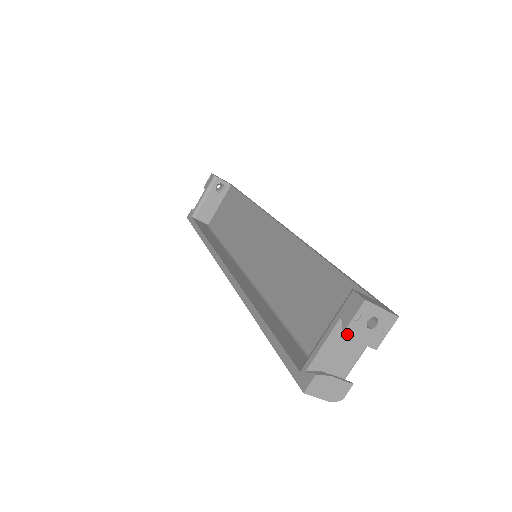
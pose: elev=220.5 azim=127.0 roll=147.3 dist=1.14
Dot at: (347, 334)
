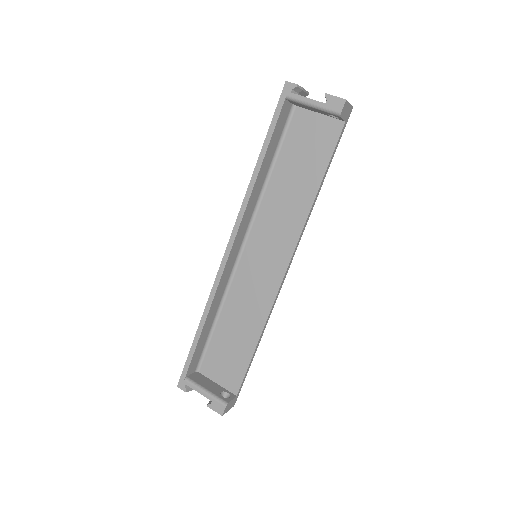
Dot at: (208, 405)
